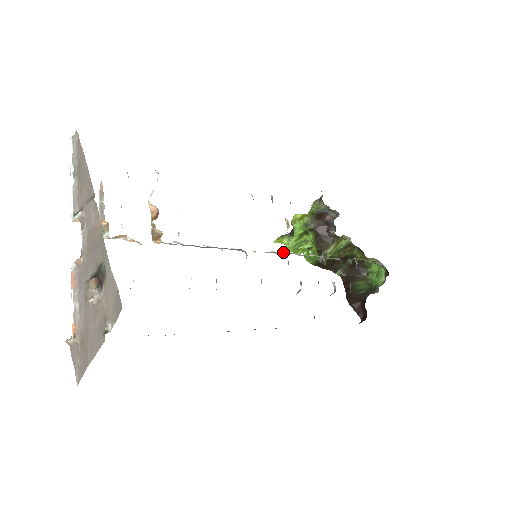
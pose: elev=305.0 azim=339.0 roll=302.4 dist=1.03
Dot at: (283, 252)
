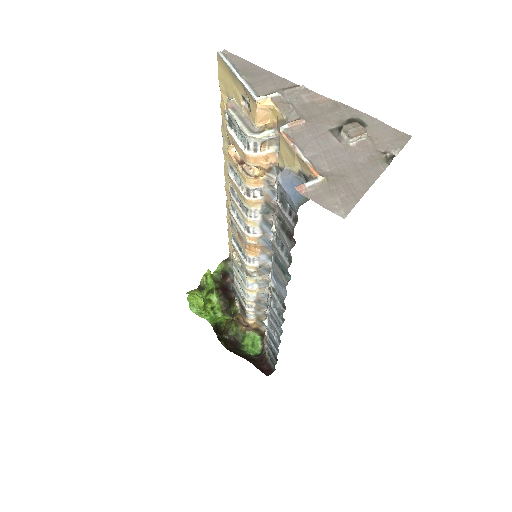
Dot at: (270, 260)
